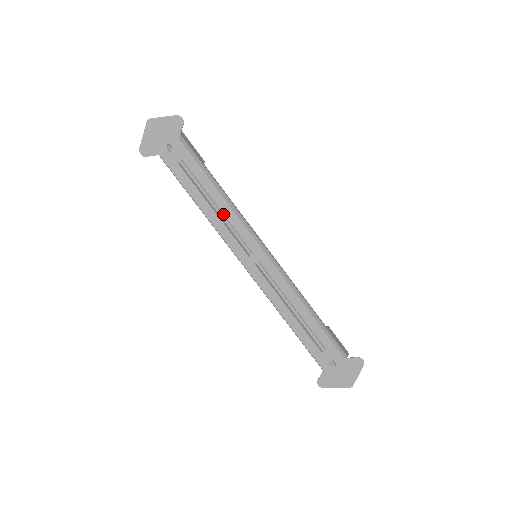
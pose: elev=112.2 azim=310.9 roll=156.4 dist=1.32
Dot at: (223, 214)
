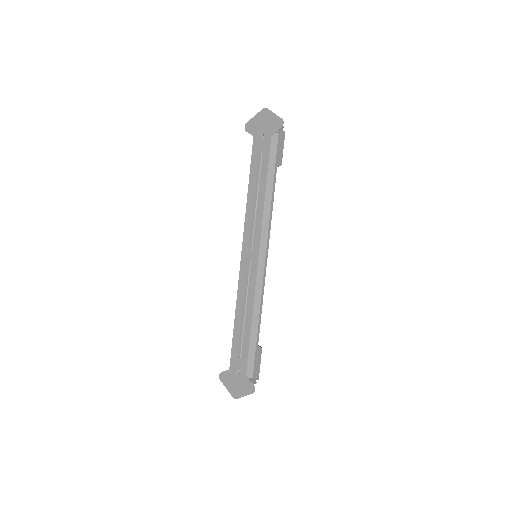
Dot at: (258, 209)
